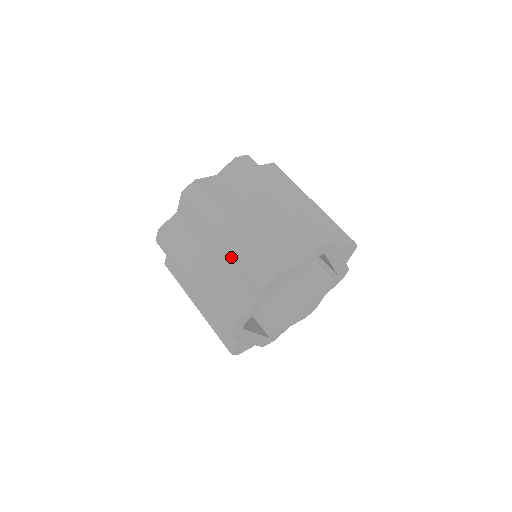
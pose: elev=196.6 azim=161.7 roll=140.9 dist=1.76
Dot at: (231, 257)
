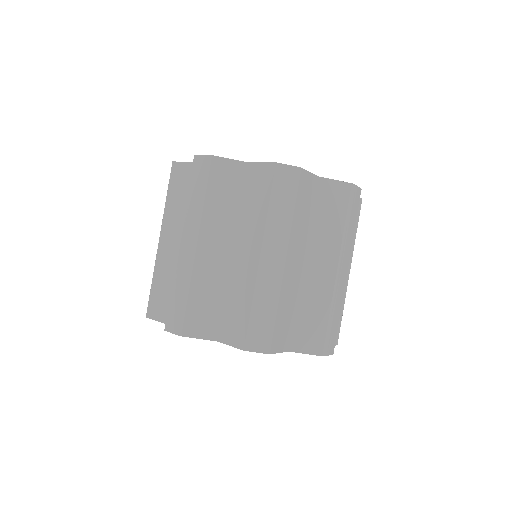
Dot at: (249, 285)
